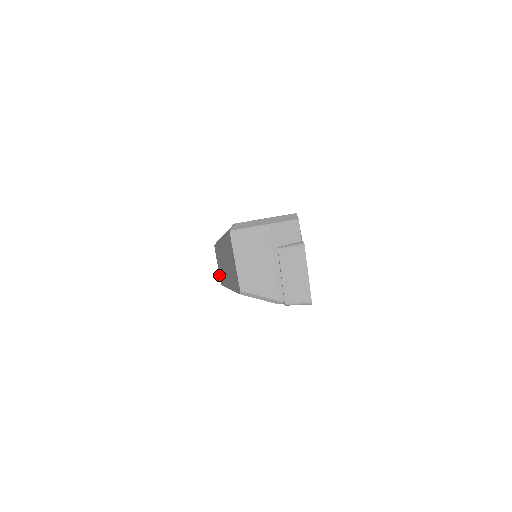
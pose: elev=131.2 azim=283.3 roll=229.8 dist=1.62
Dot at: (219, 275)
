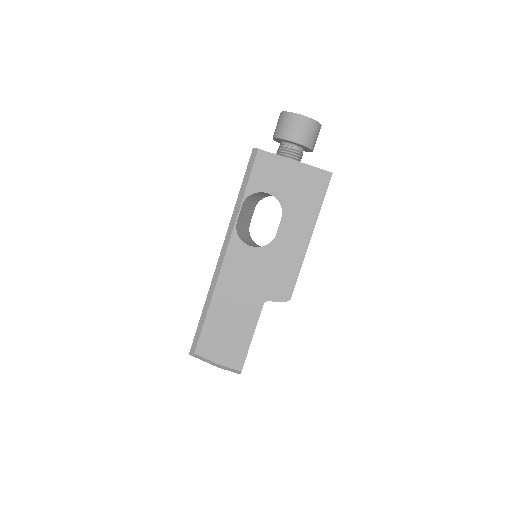
Dot at: occluded
